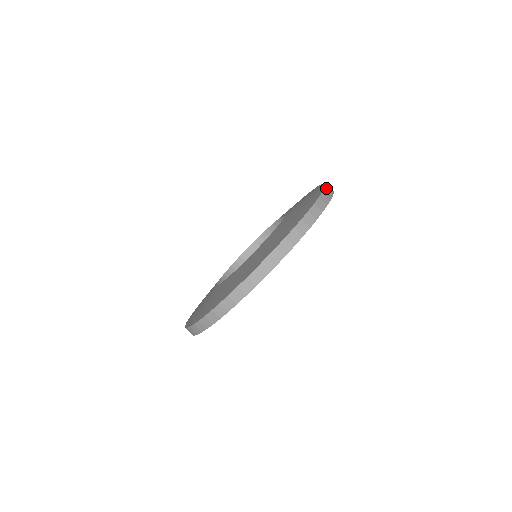
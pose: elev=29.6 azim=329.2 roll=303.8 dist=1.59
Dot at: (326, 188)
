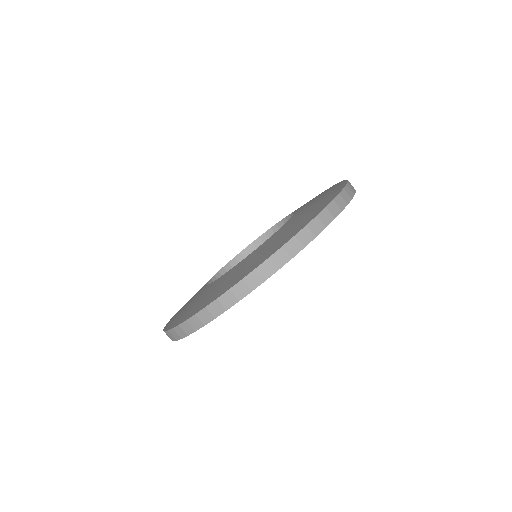
Dot at: occluded
